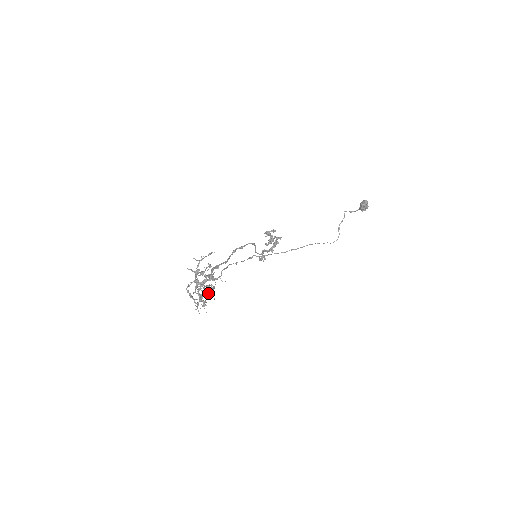
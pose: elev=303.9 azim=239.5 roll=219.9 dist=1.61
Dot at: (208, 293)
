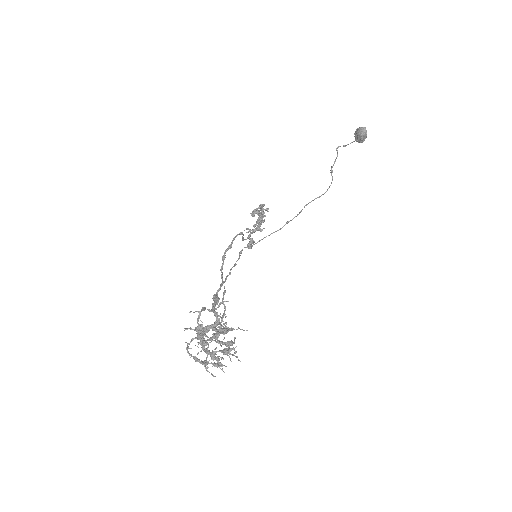
Dot at: occluded
